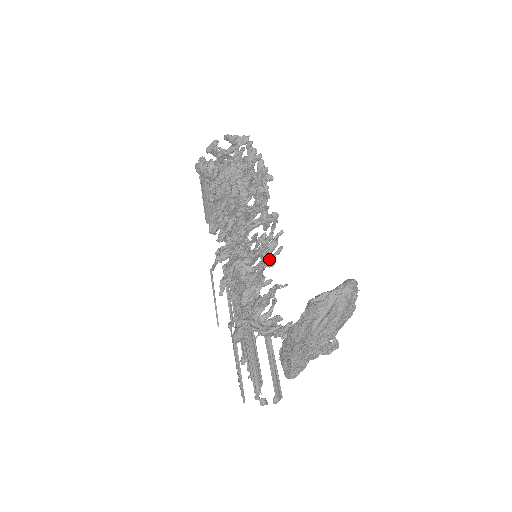
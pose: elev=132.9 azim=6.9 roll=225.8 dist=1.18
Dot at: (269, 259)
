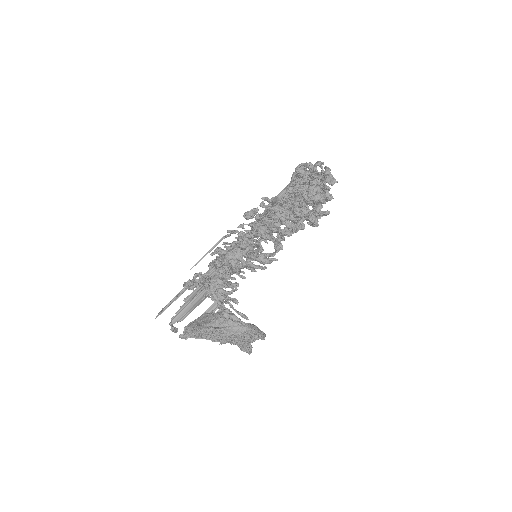
Dot at: (254, 266)
